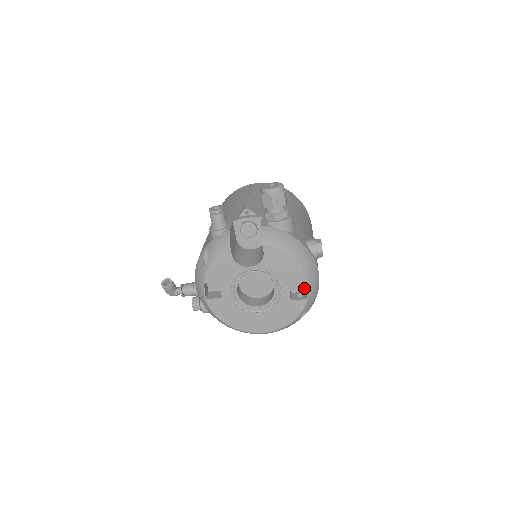
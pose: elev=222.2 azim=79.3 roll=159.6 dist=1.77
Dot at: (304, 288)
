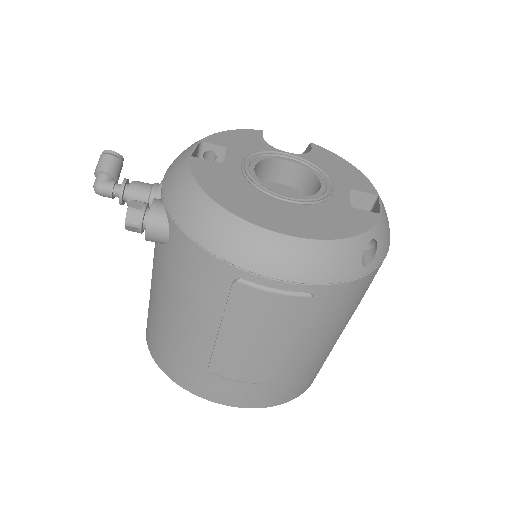
Dot at: occluded
